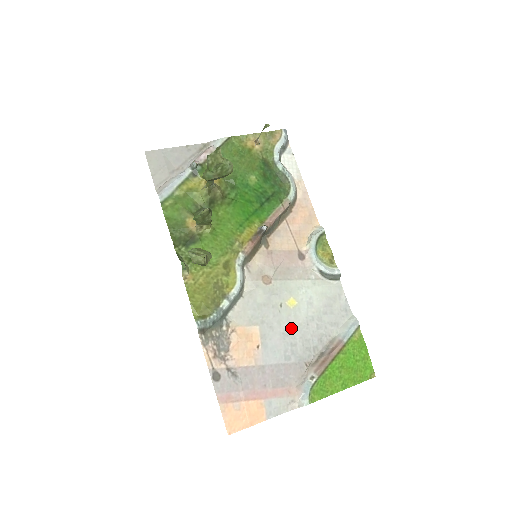
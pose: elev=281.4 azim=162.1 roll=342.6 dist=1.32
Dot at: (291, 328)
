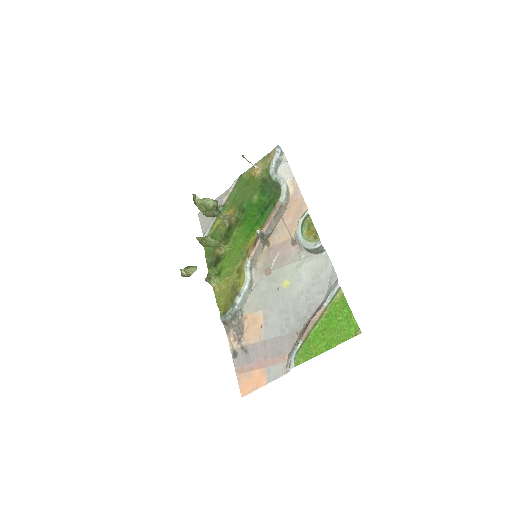
Dot at: (285, 305)
